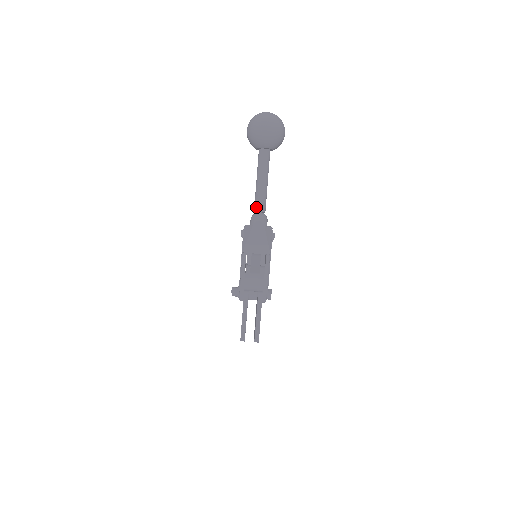
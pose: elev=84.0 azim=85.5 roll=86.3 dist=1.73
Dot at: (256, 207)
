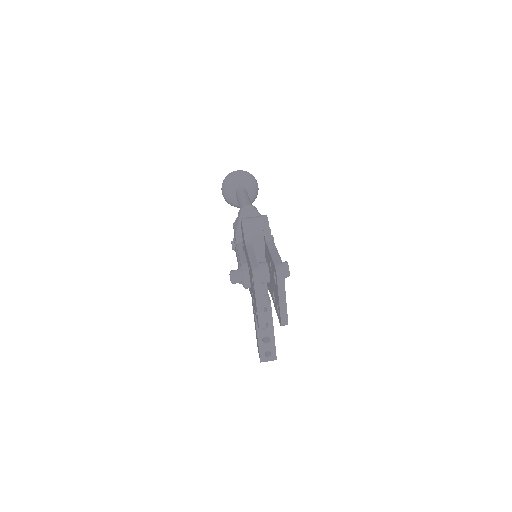
Dot at: occluded
